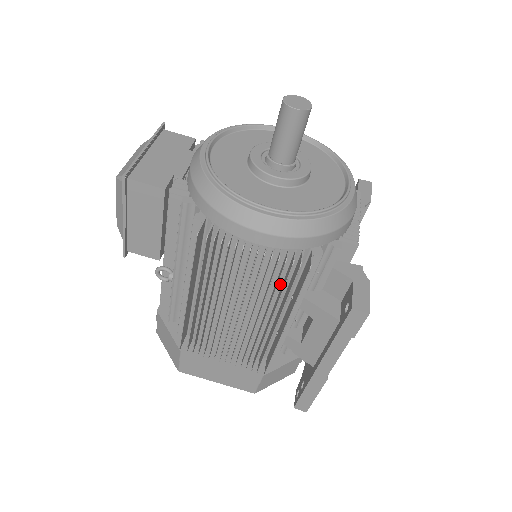
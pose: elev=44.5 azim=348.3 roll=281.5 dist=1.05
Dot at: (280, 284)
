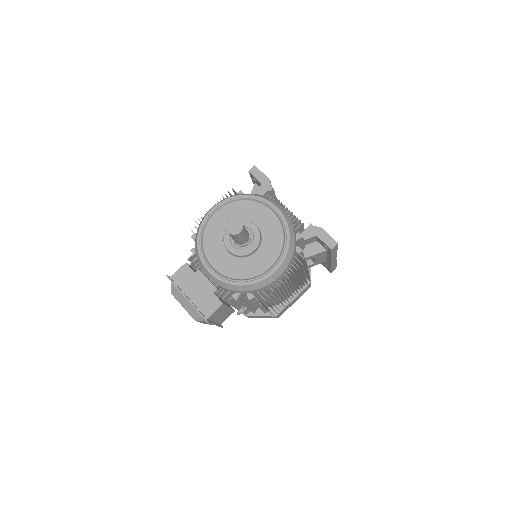
Dot at: occluded
